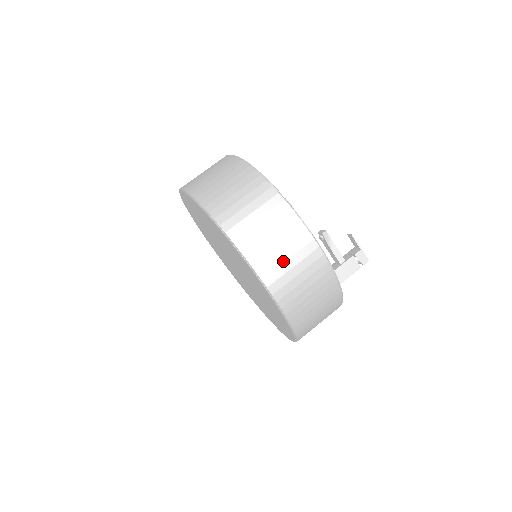
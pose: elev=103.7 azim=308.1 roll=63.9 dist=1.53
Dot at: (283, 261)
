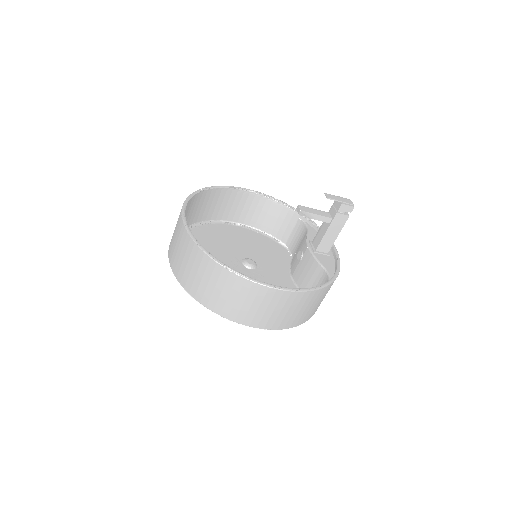
Dot at: (263, 312)
